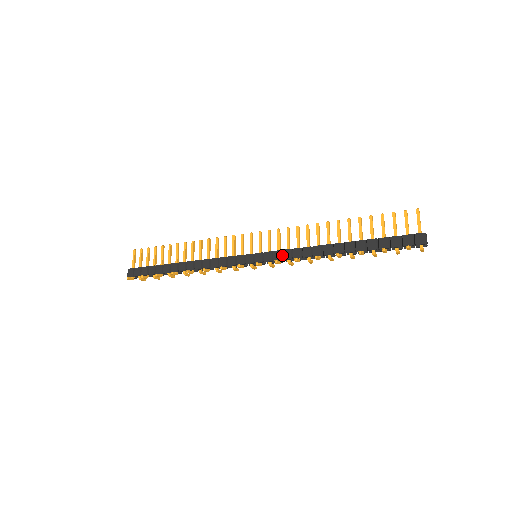
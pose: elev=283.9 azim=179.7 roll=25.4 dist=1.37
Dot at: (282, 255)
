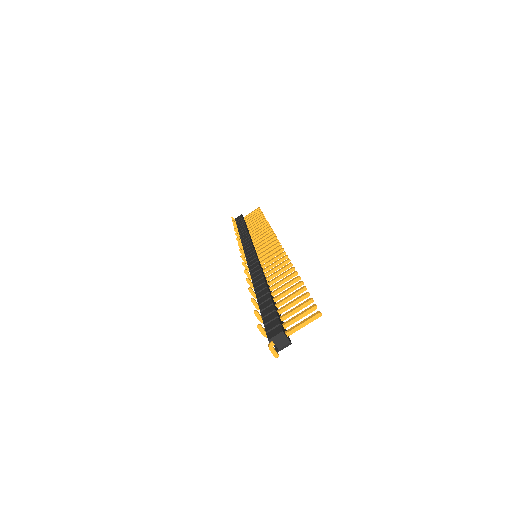
Dot at: (254, 265)
